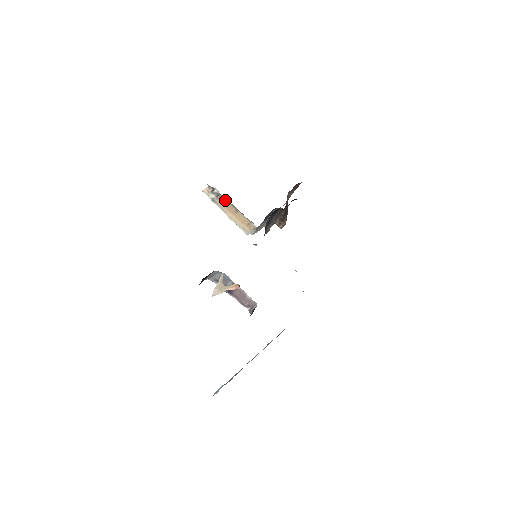
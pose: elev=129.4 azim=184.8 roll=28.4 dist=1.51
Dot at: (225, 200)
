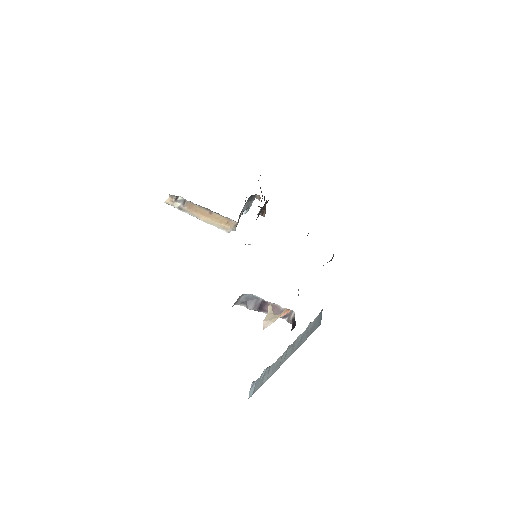
Dot at: (194, 205)
